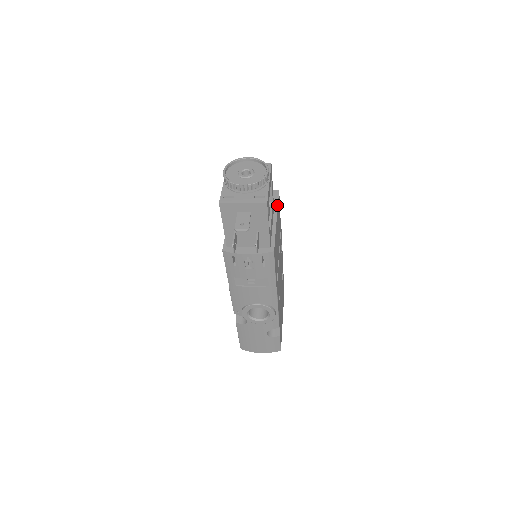
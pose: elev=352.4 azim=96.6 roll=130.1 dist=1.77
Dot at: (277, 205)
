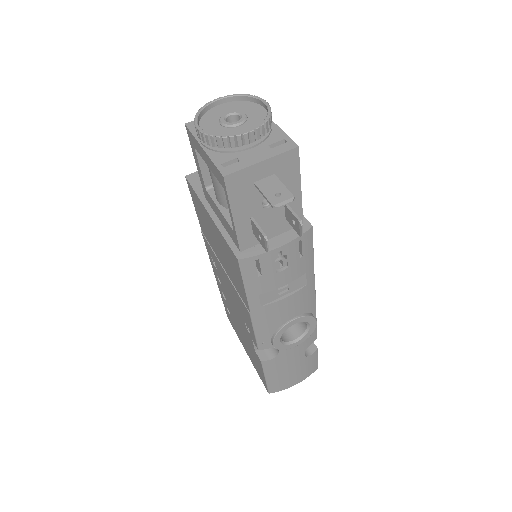
Dot at: occluded
